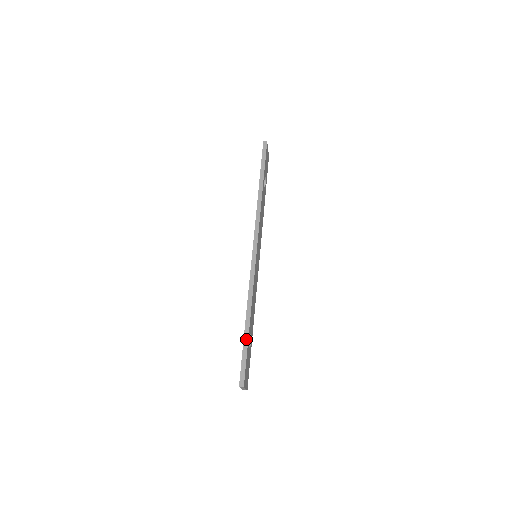
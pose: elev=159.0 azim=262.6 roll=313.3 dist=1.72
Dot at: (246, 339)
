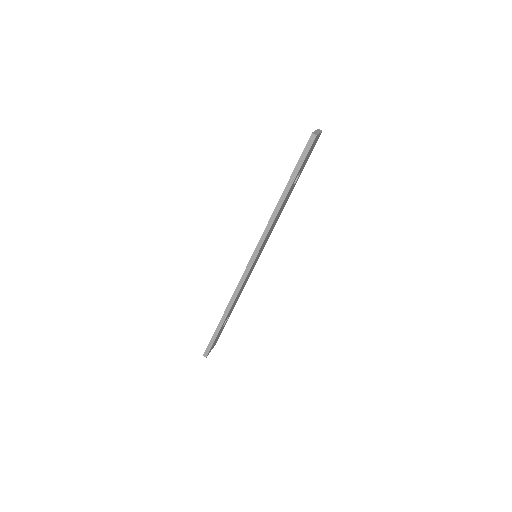
Dot at: (218, 329)
